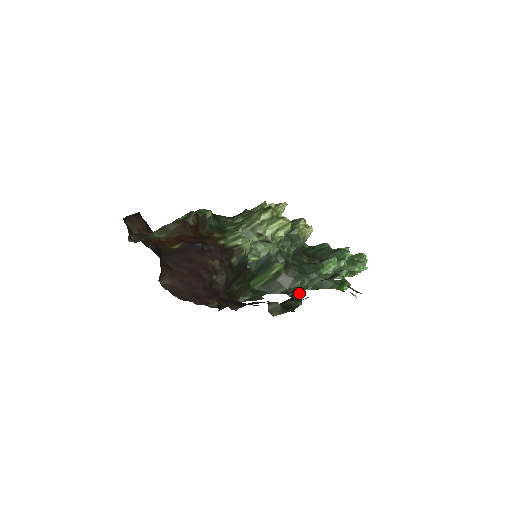
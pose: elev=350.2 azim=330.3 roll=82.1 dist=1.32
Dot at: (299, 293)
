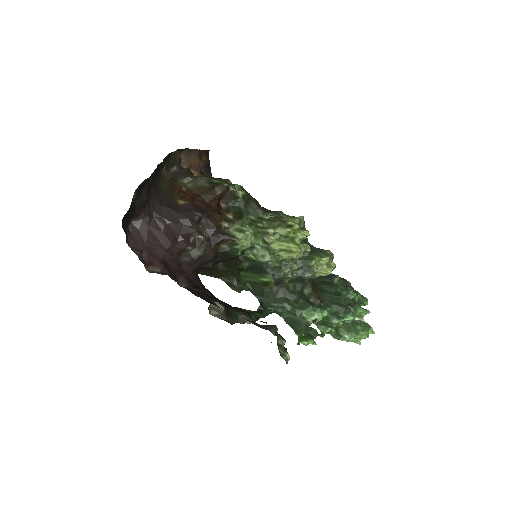
Dot at: (268, 313)
